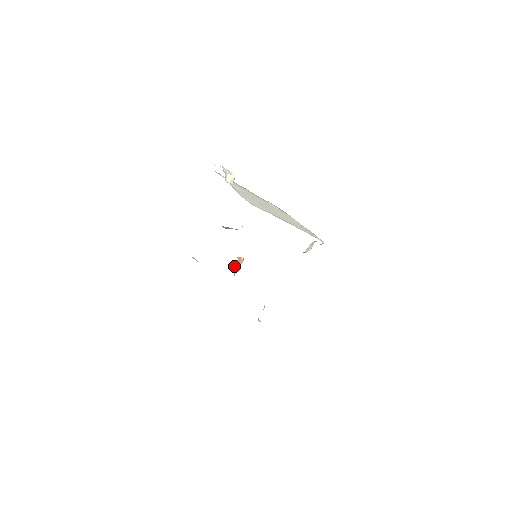
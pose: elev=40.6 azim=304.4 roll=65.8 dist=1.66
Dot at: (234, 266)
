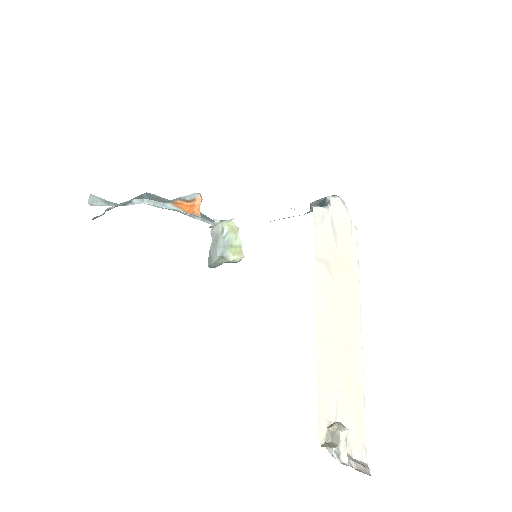
Dot at: occluded
